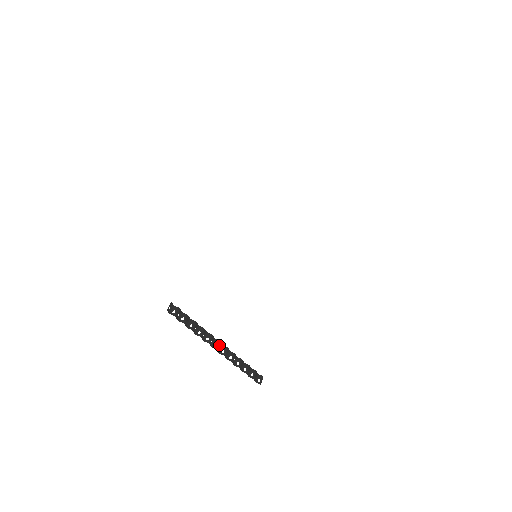
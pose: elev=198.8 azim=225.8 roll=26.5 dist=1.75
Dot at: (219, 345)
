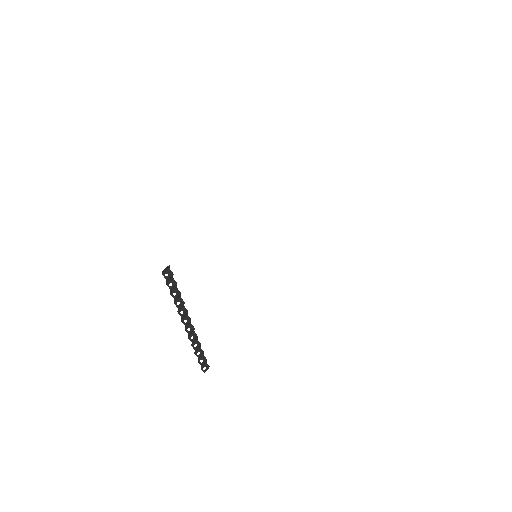
Dot at: (189, 322)
